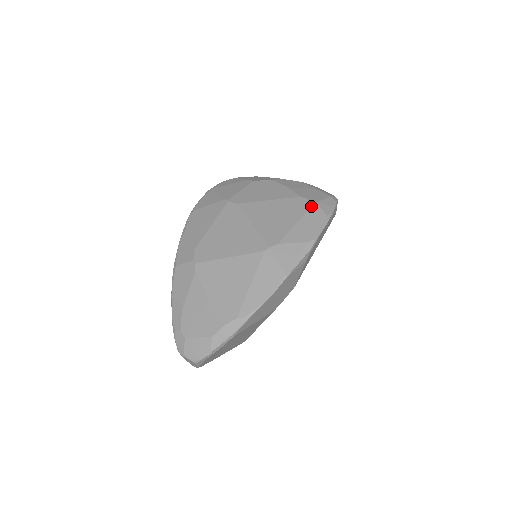
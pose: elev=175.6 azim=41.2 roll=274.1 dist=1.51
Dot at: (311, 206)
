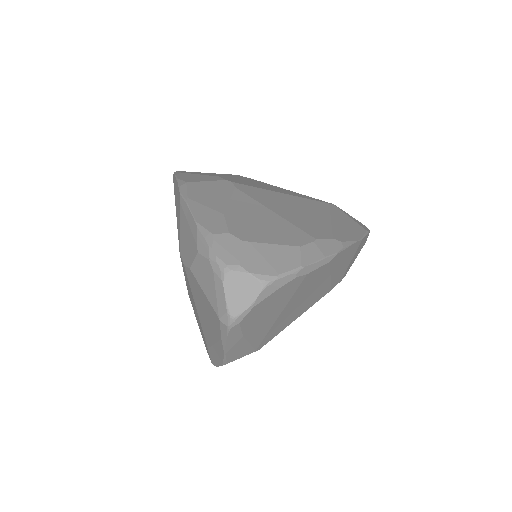
Dot at: occluded
